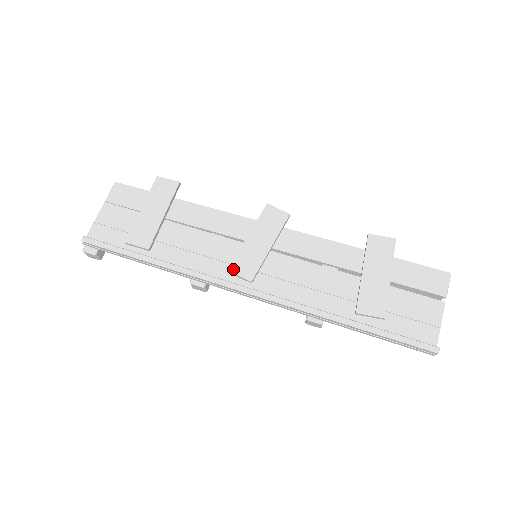
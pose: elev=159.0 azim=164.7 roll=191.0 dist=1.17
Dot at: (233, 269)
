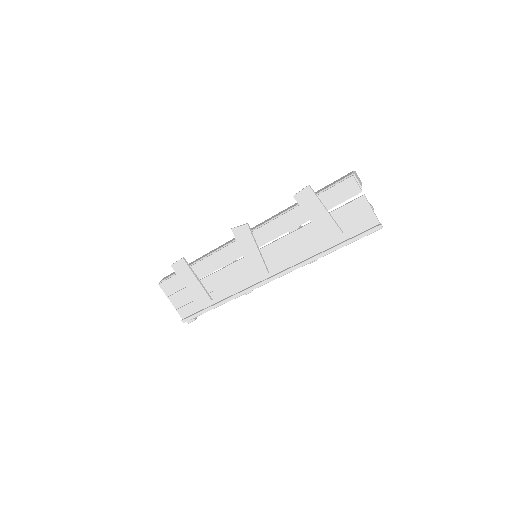
Dot at: (254, 276)
